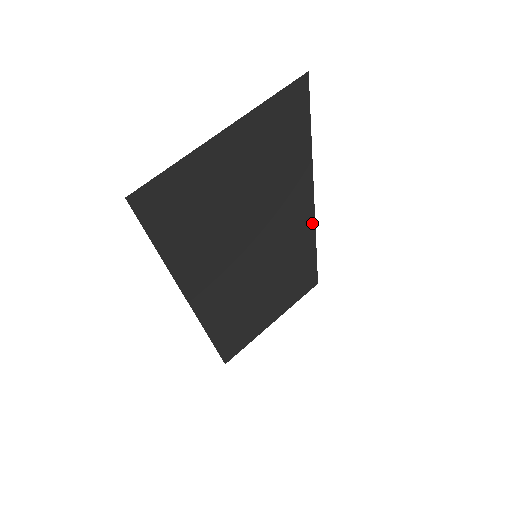
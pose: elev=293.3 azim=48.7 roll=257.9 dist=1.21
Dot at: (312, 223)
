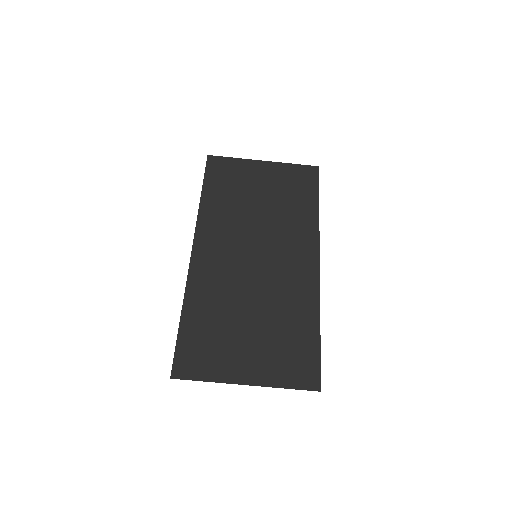
Dot at: (316, 247)
